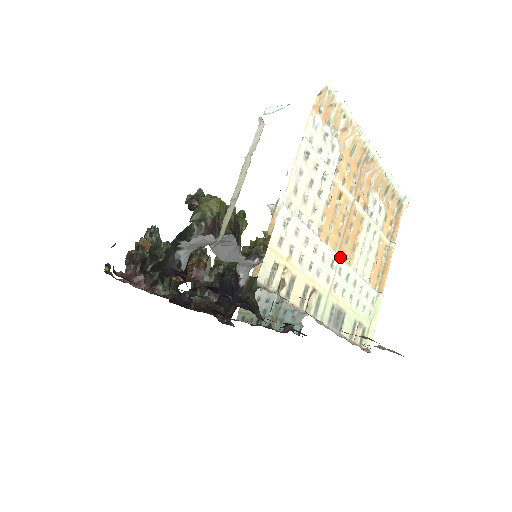
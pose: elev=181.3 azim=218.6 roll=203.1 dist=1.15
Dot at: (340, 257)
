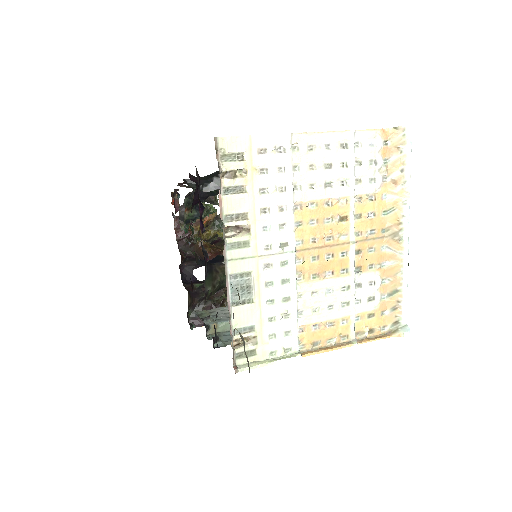
Dot at: (296, 255)
